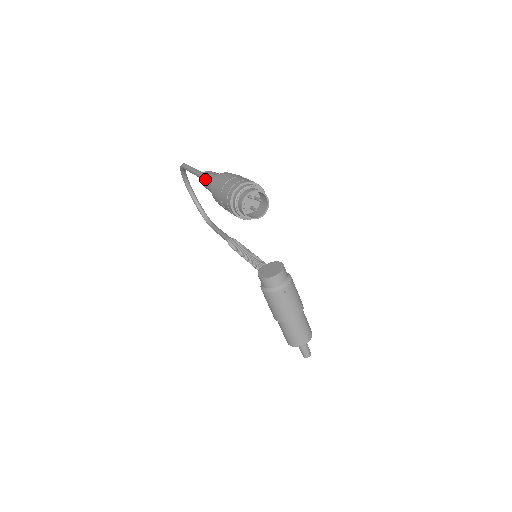
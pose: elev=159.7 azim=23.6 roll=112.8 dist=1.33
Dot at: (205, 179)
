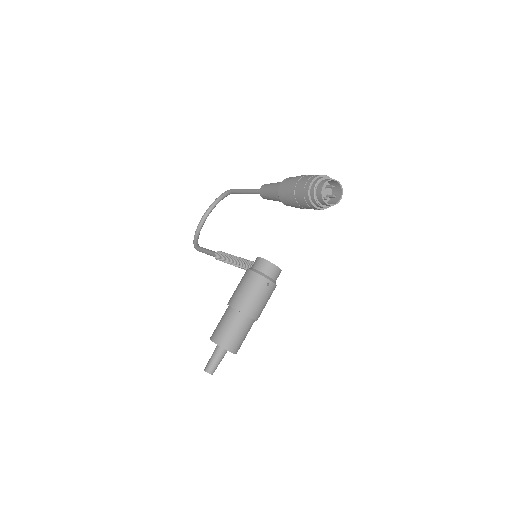
Dot at: (273, 183)
